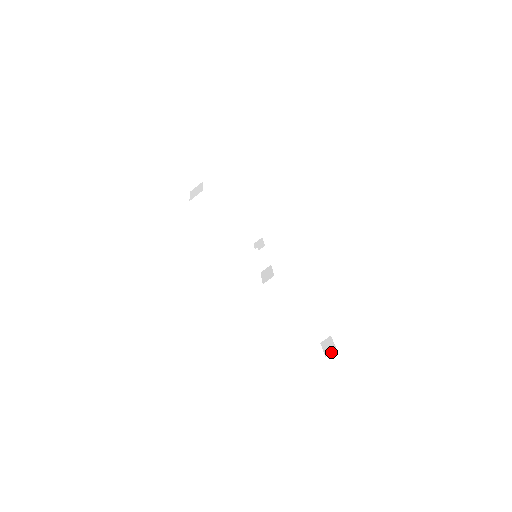
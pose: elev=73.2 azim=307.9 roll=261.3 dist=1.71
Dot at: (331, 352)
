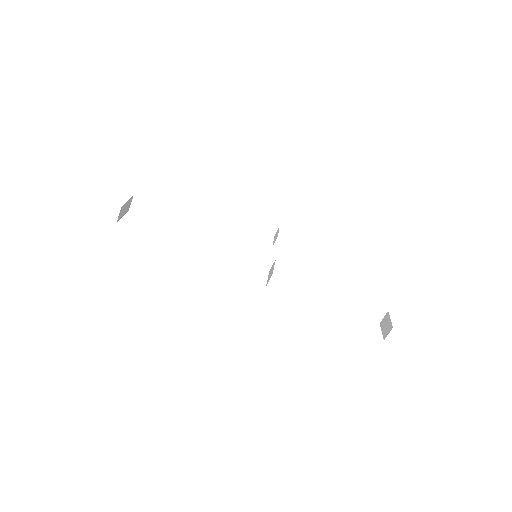
Dot at: (388, 333)
